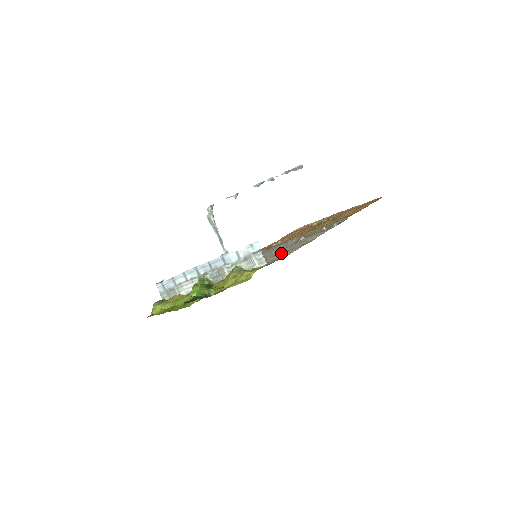
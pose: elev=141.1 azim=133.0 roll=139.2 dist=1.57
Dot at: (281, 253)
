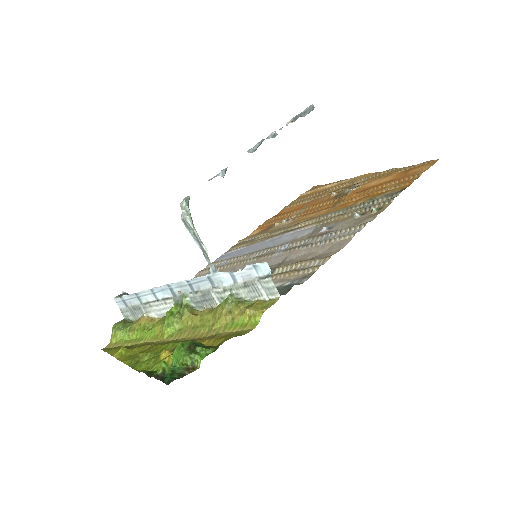
Dot at: (297, 263)
